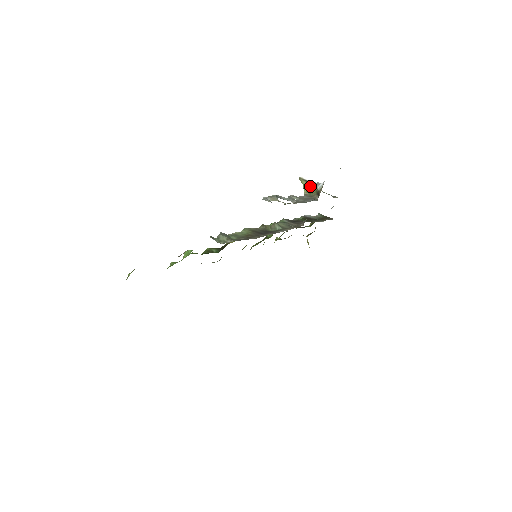
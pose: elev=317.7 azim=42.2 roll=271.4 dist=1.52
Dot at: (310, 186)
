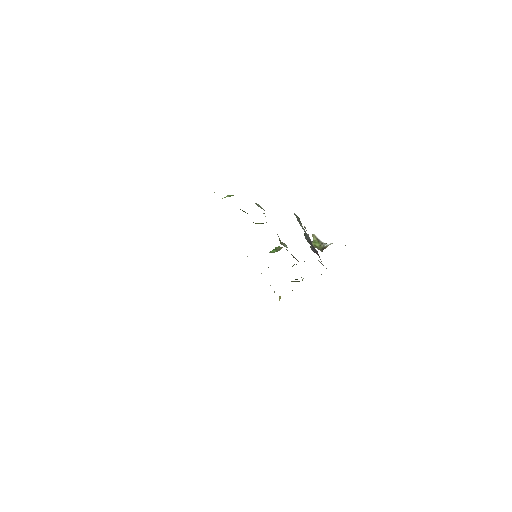
Dot at: (318, 243)
